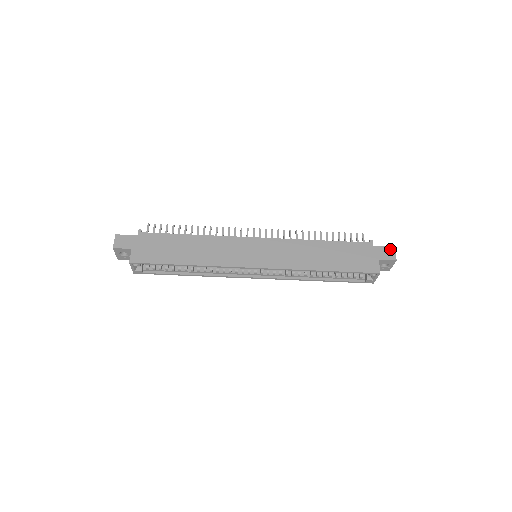
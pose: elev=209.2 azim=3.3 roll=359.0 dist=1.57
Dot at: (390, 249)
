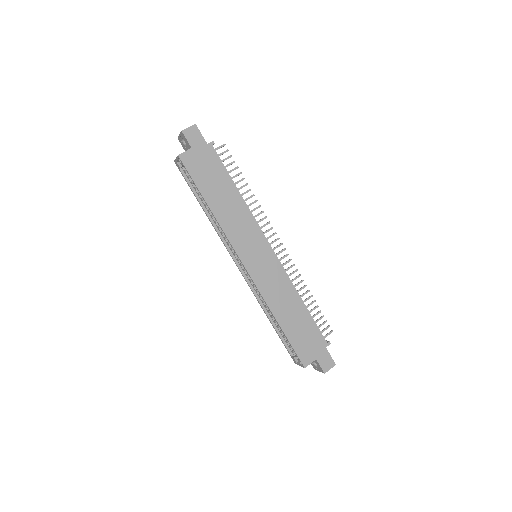
Dot at: (332, 362)
